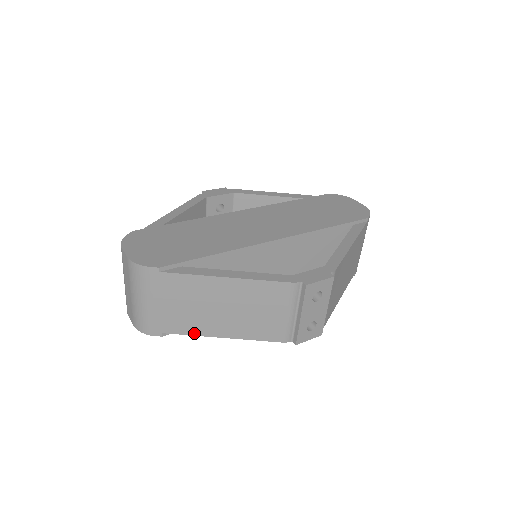
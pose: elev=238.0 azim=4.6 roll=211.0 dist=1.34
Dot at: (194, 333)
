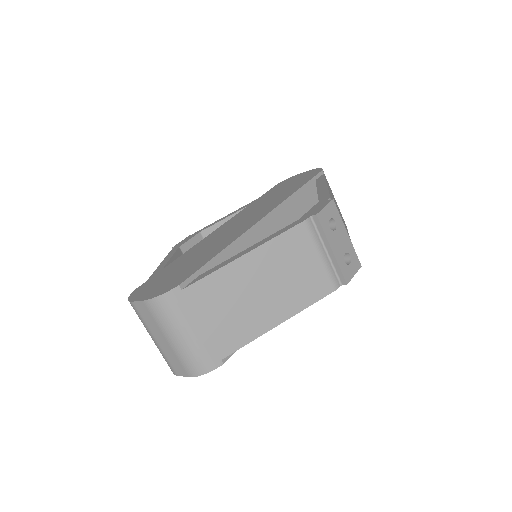
Dot at: (251, 338)
